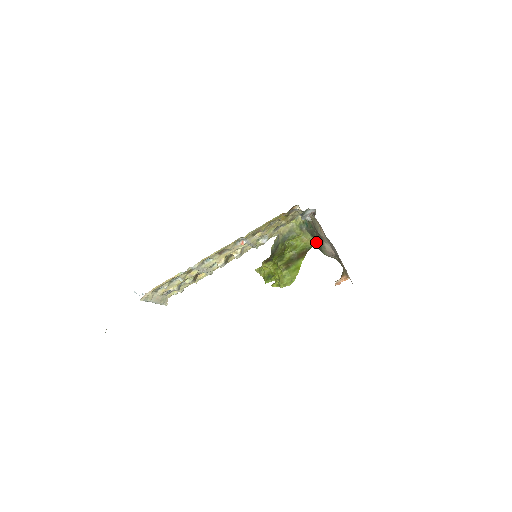
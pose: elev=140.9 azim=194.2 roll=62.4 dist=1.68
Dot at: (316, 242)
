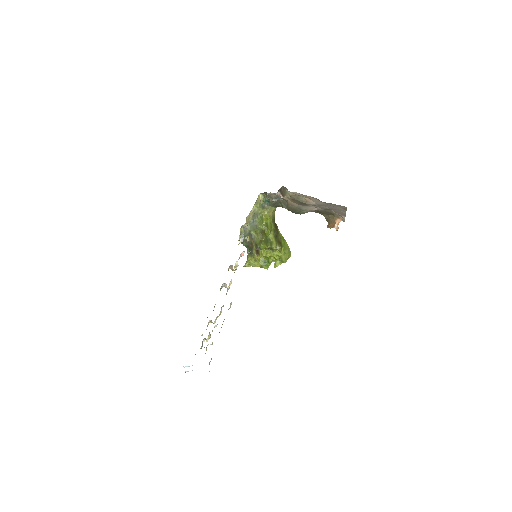
Dot at: (275, 209)
